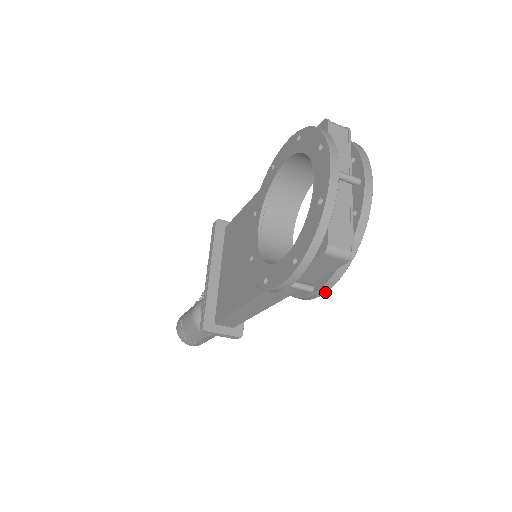
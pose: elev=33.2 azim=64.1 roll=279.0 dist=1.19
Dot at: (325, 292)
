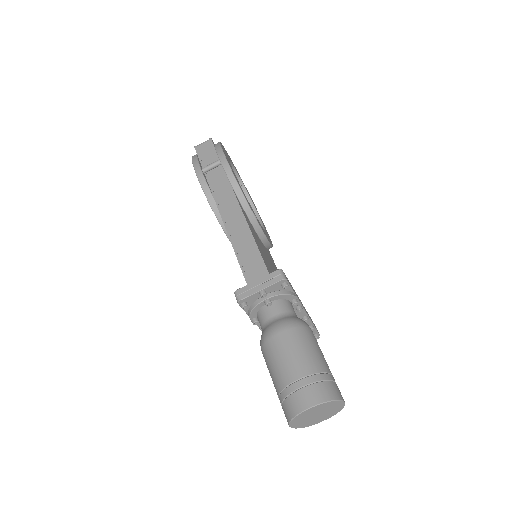
Dot at: (222, 152)
